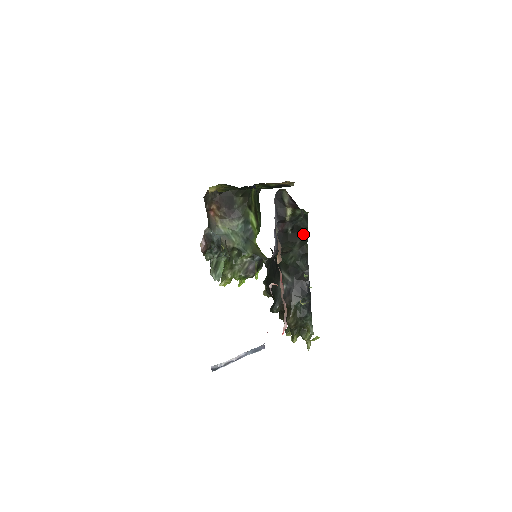
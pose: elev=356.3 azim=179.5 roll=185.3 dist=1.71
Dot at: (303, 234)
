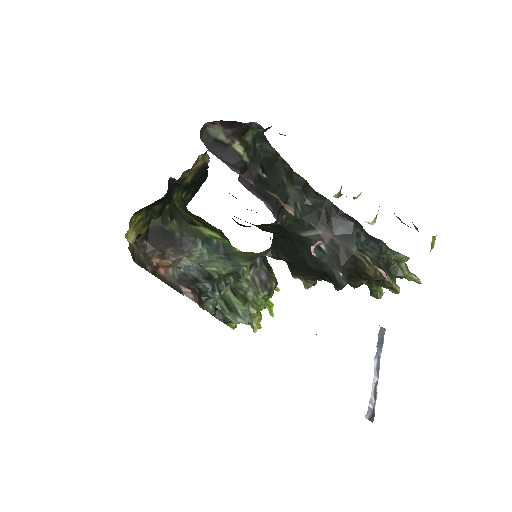
Dot at: (279, 164)
